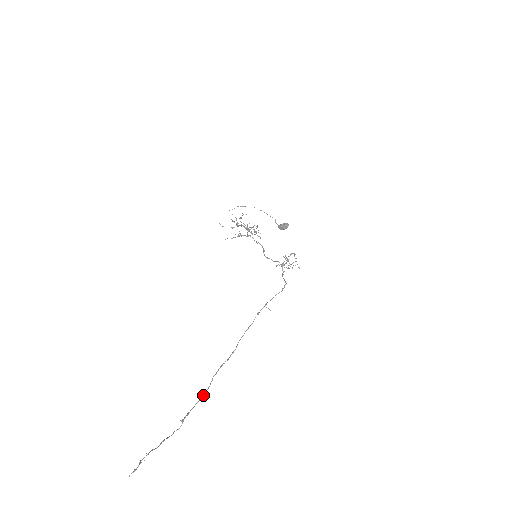
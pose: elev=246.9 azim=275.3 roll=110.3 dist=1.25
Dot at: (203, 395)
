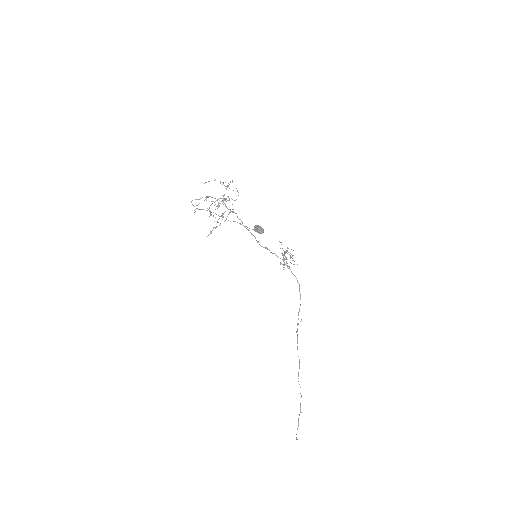
Dot at: (301, 395)
